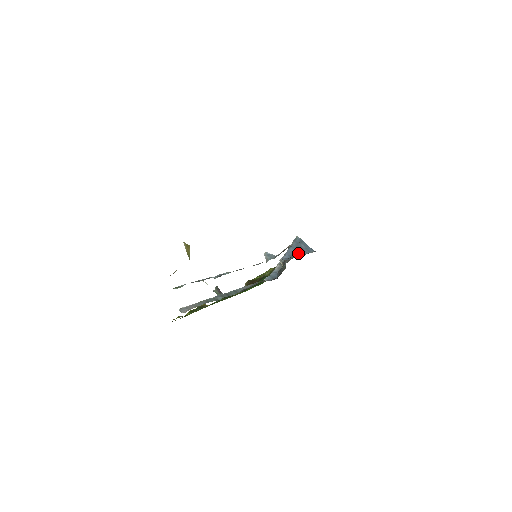
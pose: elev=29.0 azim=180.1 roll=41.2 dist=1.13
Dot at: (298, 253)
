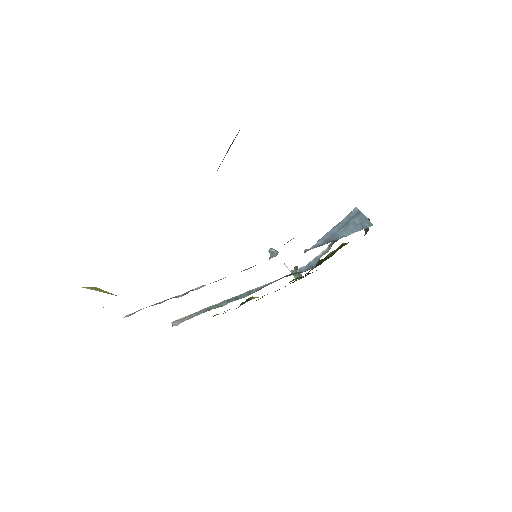
Dot at: (342, 233)
